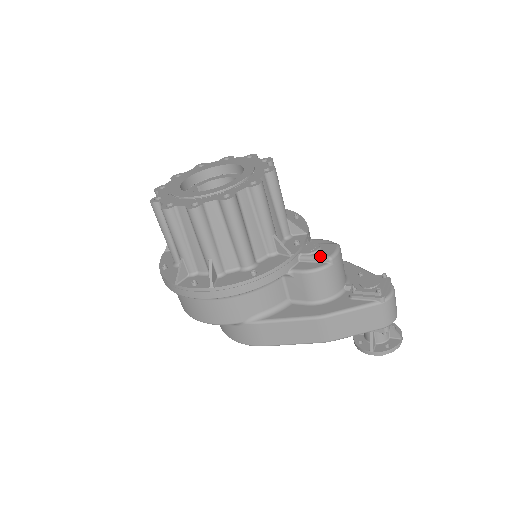
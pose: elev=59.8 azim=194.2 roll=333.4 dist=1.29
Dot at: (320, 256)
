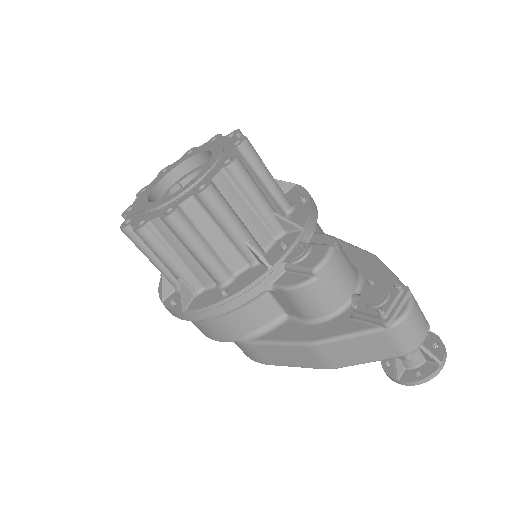
Dot at: (303, 267)
